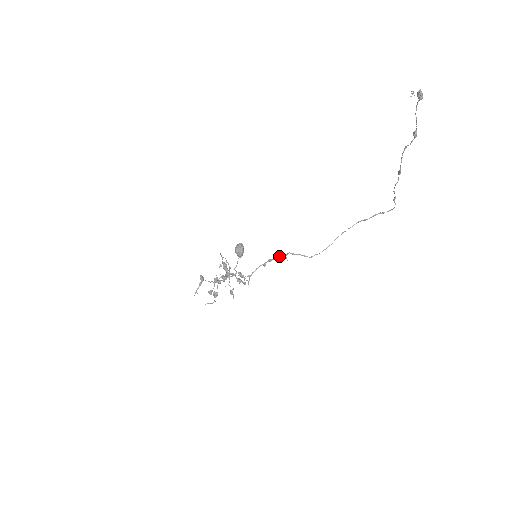
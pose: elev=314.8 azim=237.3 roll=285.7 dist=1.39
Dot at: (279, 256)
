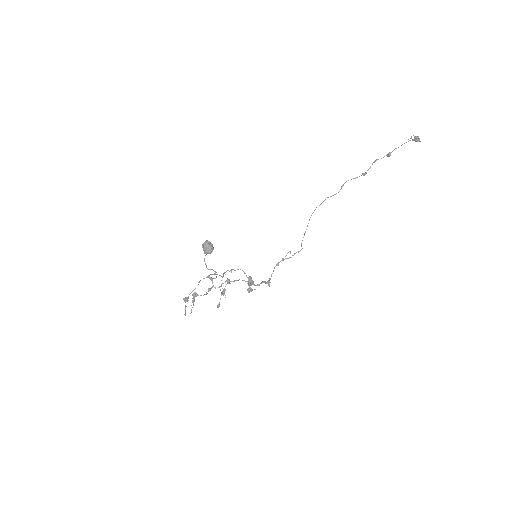
Dot at: occluded
